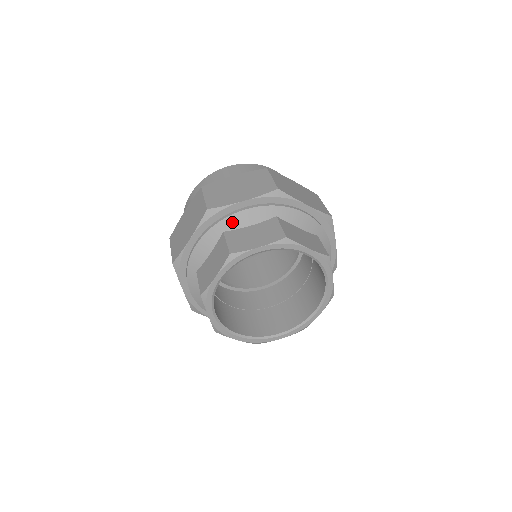
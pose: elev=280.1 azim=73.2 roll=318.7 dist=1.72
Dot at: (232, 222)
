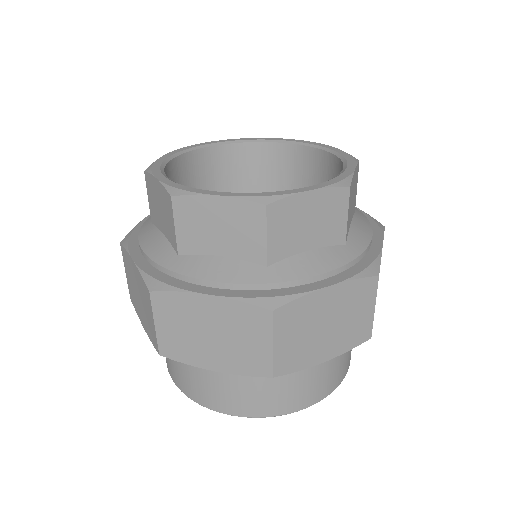
Dot at: occluded
